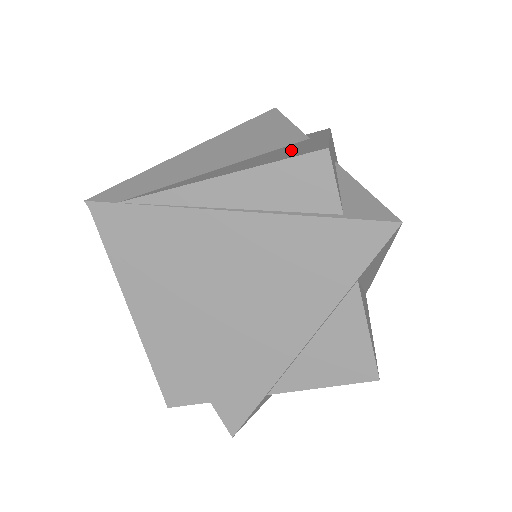
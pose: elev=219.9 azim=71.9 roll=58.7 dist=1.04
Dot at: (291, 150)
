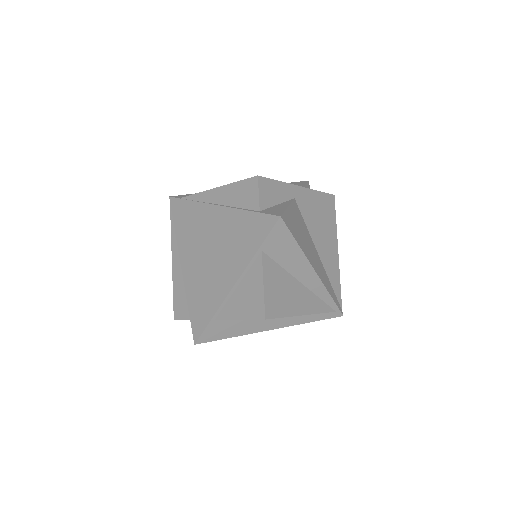
Dot at: occluded
